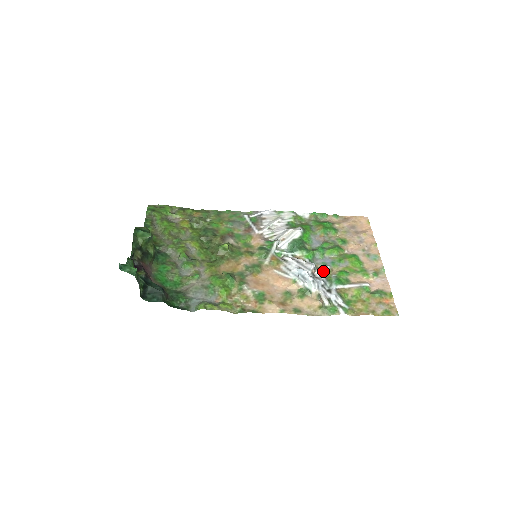
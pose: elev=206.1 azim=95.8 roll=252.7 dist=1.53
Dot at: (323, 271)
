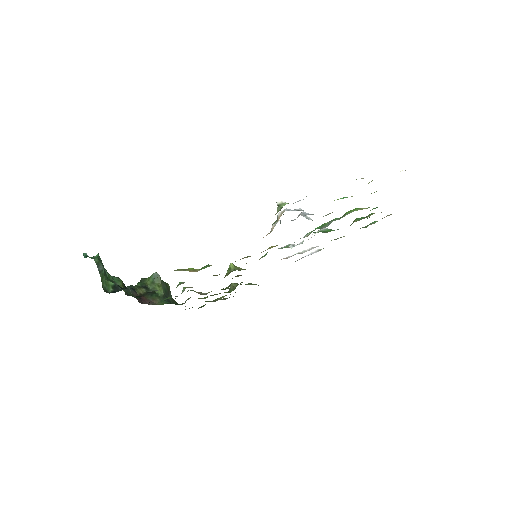
Dot at: occluded
